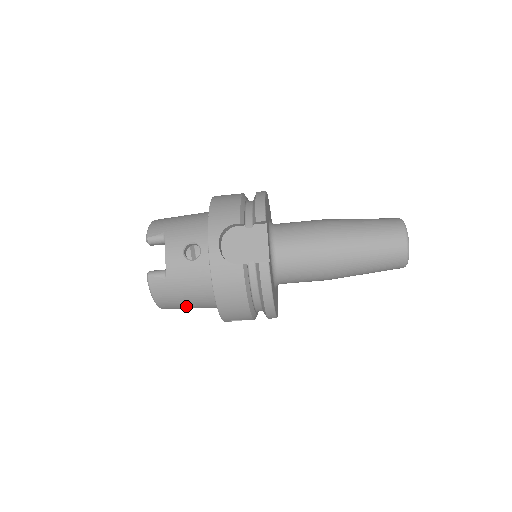
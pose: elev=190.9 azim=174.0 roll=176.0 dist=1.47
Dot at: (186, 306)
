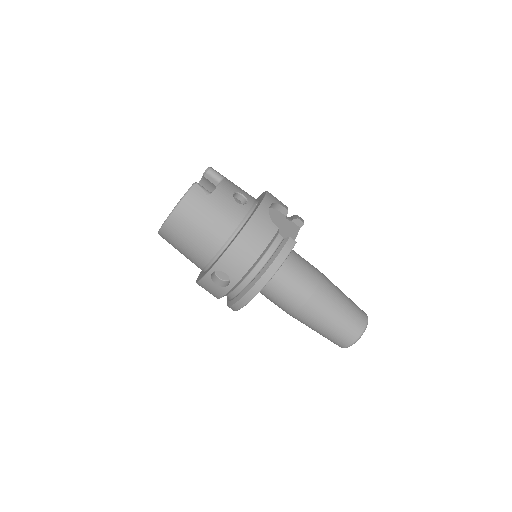
Dot at: (192, 233)
